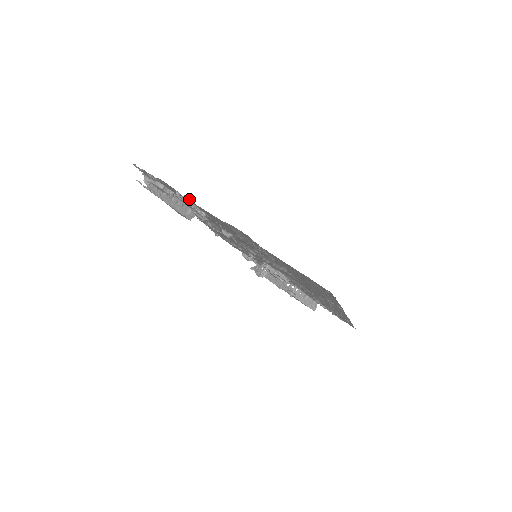
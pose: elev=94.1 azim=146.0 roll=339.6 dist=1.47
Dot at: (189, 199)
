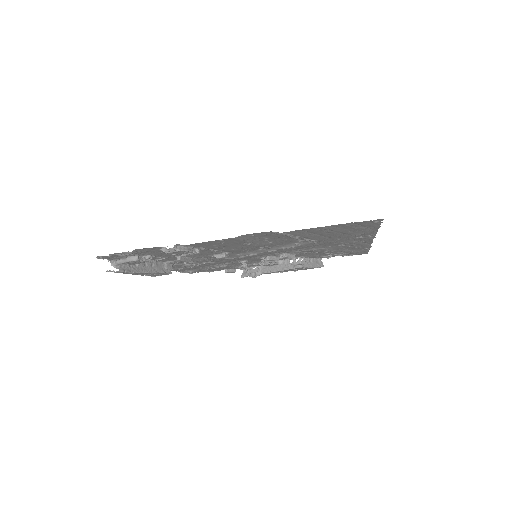
Dot at: (180, 246)
